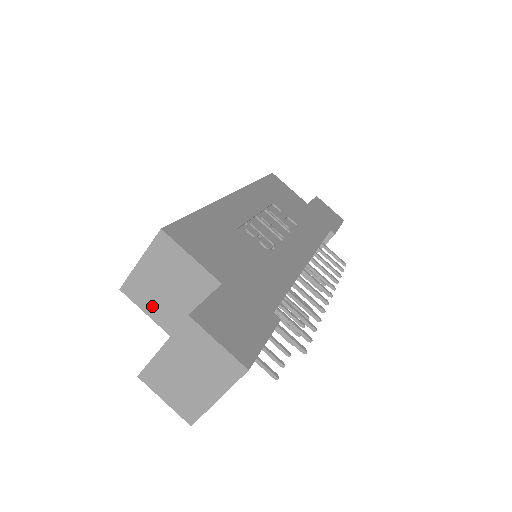
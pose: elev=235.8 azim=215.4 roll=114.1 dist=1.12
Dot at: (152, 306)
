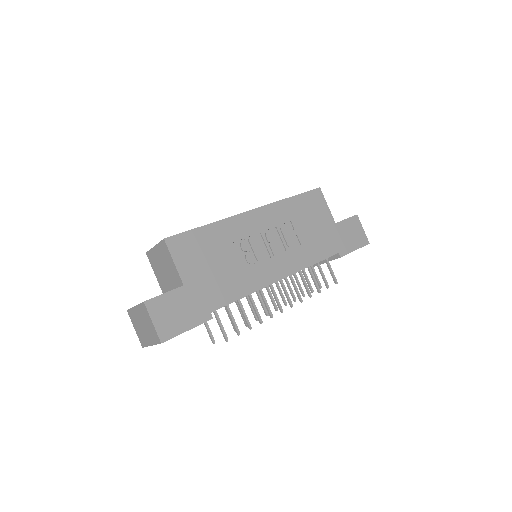
Dot at: (157, 272)
